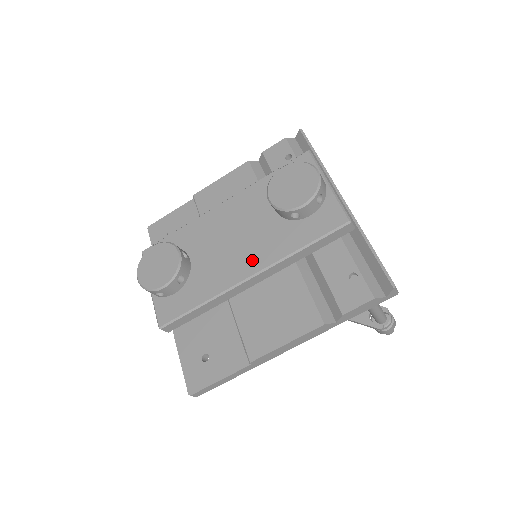
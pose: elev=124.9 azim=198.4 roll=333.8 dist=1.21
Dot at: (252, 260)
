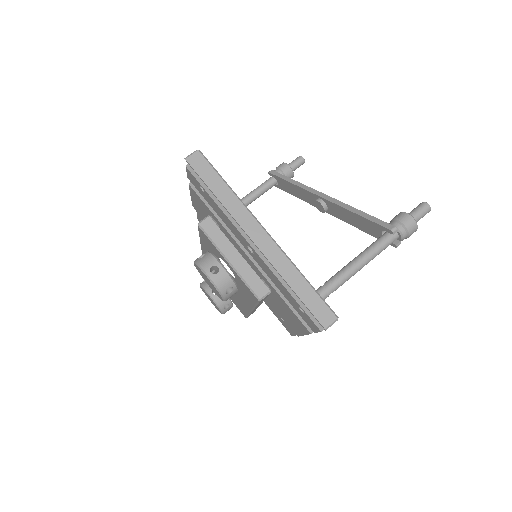
Dot at: (243, 301)
